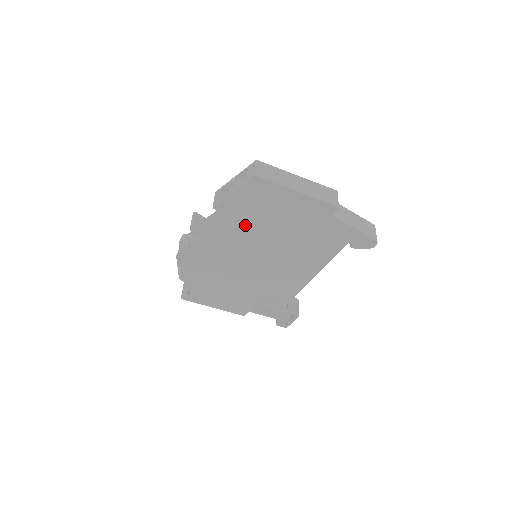
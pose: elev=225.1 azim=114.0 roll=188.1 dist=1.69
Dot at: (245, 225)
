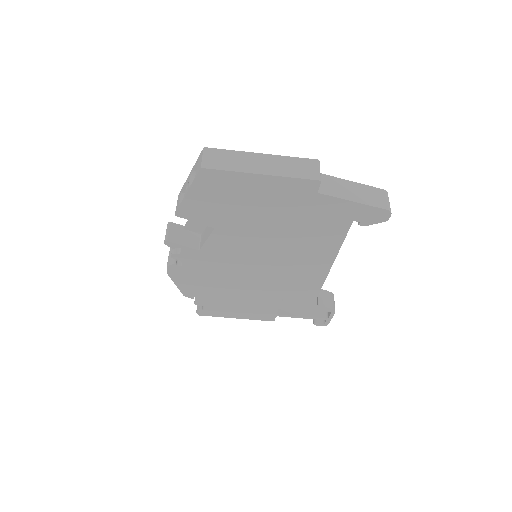
Dot at: (221, 226)
